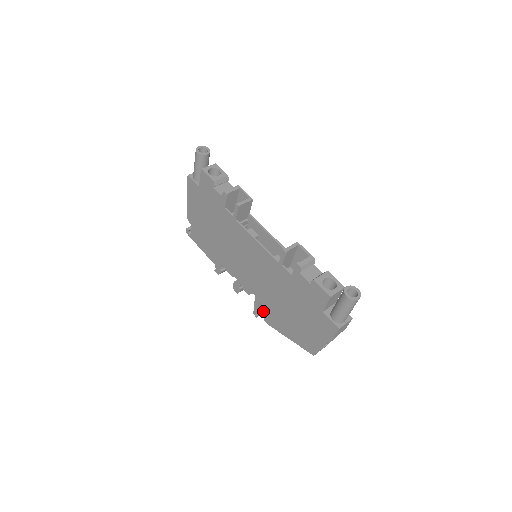
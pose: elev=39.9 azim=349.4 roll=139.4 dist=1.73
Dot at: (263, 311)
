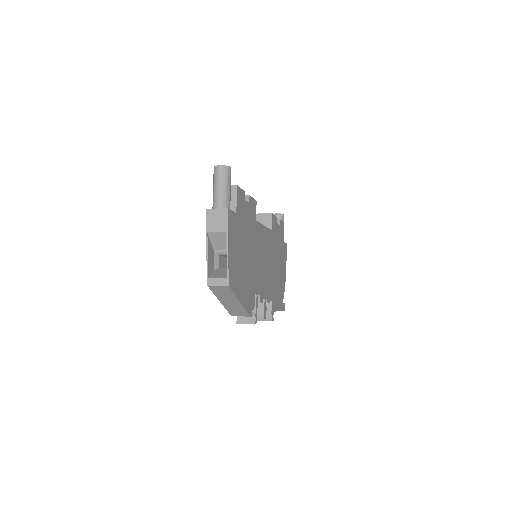
Dot at: occluded
